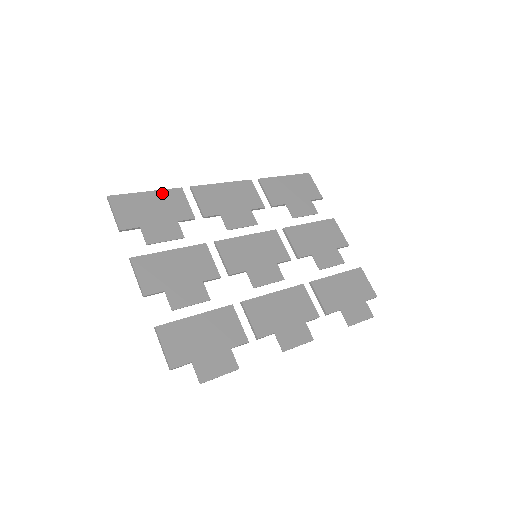
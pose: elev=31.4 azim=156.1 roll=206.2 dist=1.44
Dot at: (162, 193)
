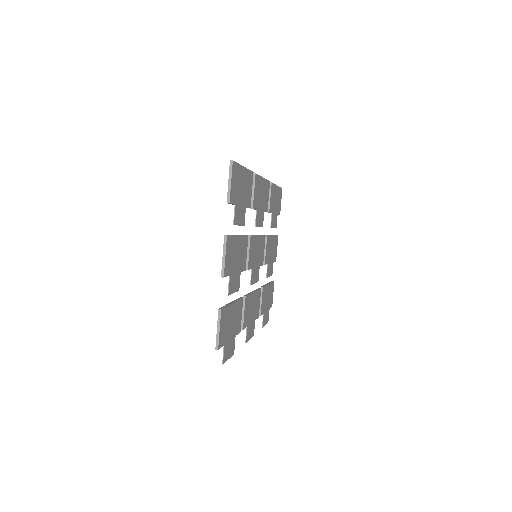
Dot at: (248, 173)
